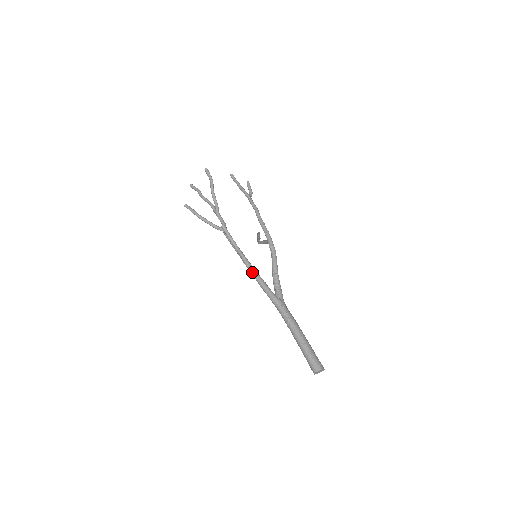
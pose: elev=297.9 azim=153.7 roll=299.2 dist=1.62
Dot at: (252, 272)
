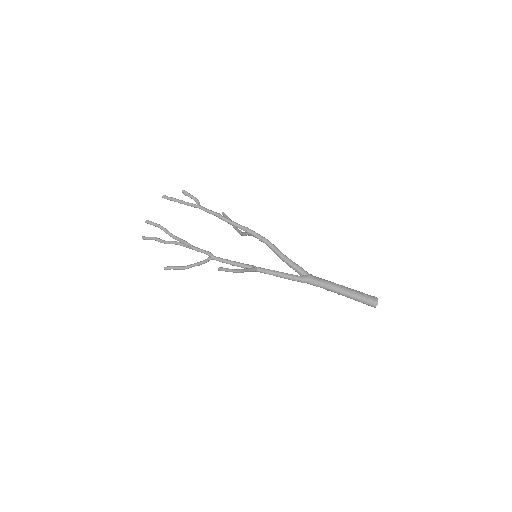
Dot at: occluded
